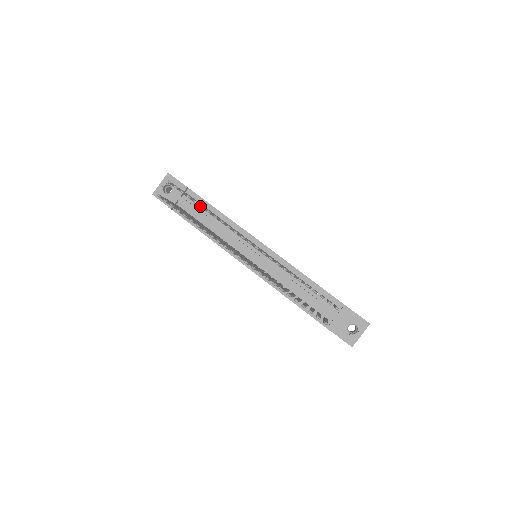
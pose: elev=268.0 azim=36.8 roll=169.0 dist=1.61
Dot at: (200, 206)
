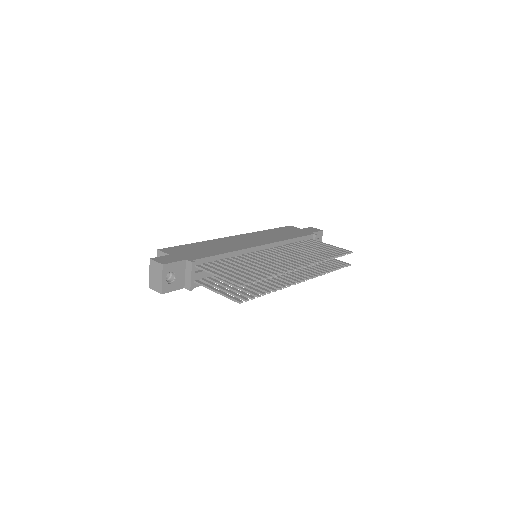
Dot at: occluded
